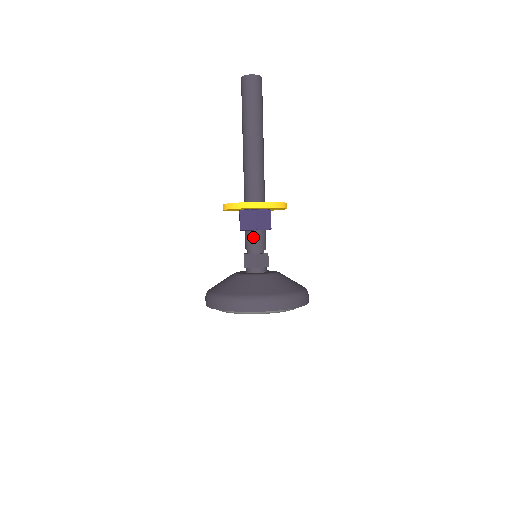
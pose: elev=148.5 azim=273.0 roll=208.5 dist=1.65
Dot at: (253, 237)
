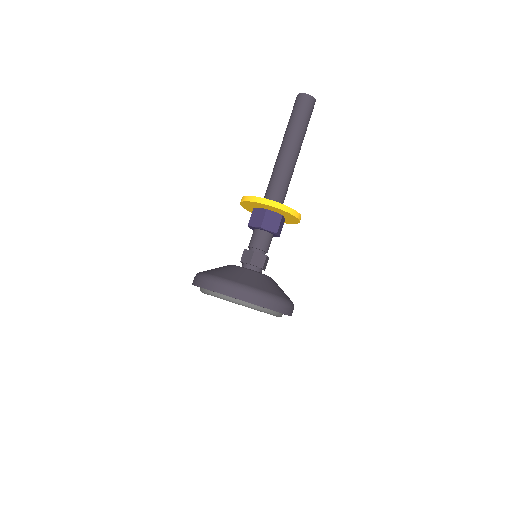
Dot at: (257, 235)
